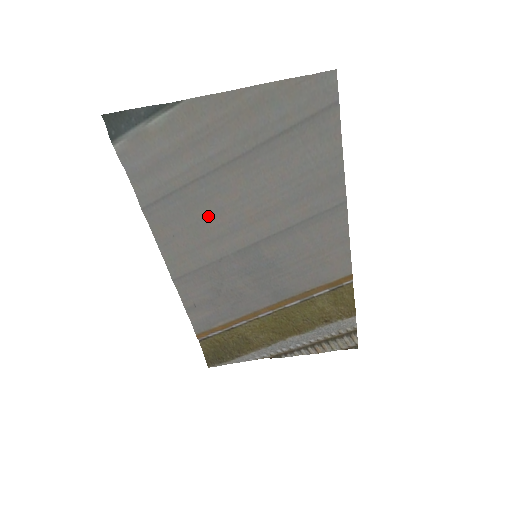
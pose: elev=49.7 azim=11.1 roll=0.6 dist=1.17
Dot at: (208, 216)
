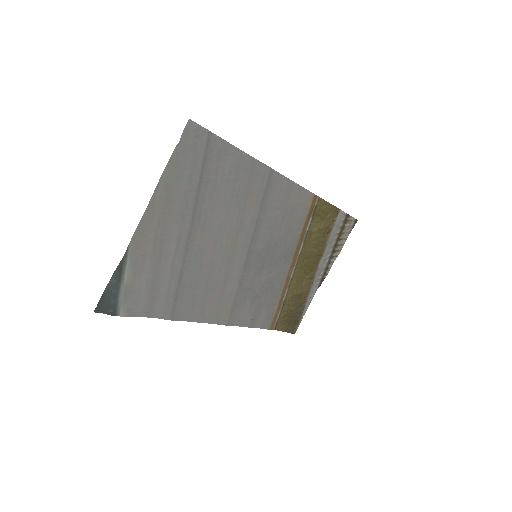
Dot at: (209, 275)
